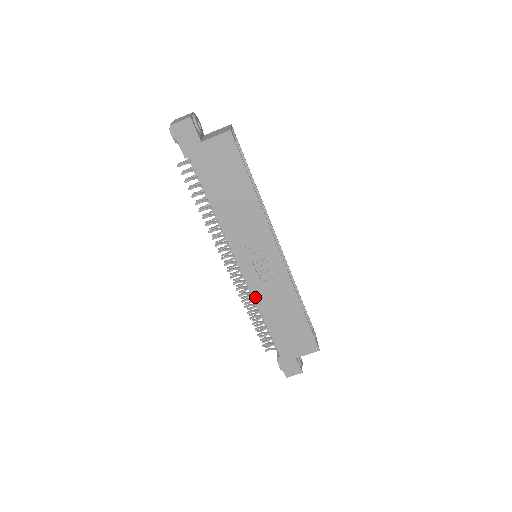
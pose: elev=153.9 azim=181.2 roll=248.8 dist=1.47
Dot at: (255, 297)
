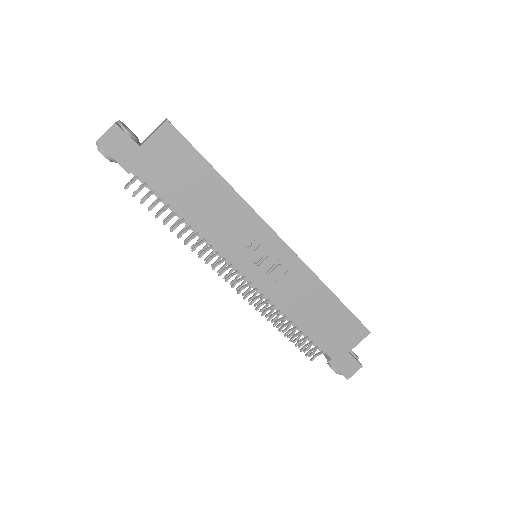
Dot at: (275, 302)
